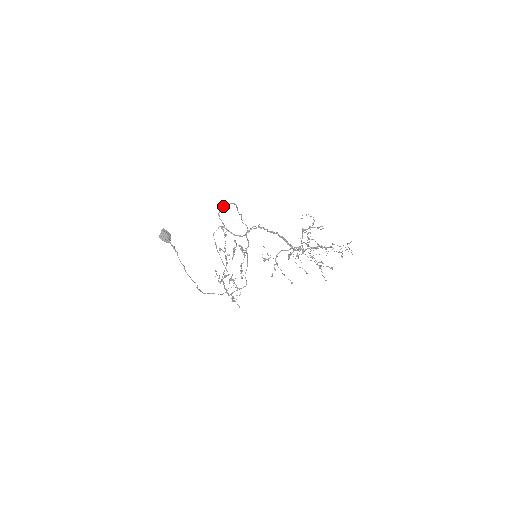
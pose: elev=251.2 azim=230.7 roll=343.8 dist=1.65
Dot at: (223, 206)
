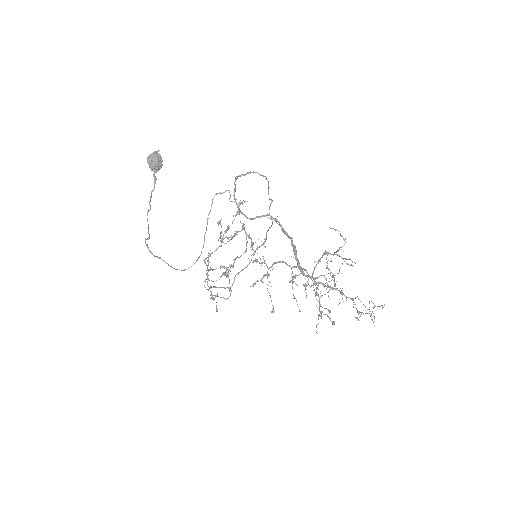
Dot at: (250, 172)
